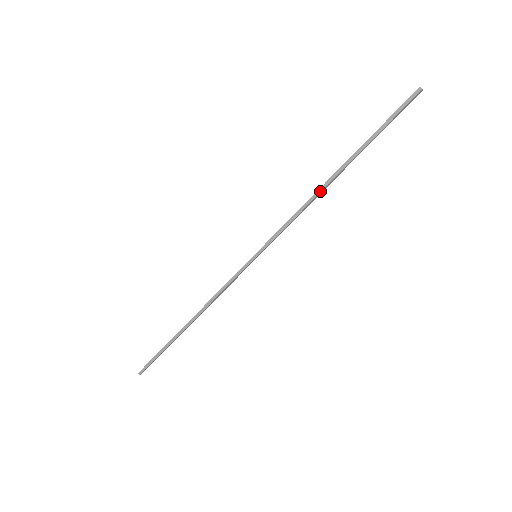
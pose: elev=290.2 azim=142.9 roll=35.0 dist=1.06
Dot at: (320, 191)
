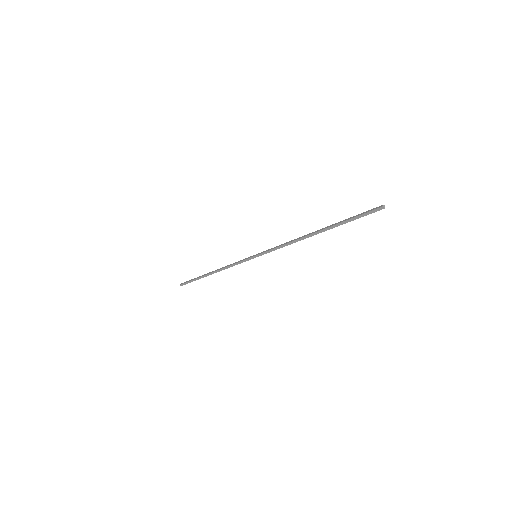
Dot at: (302, 239)
